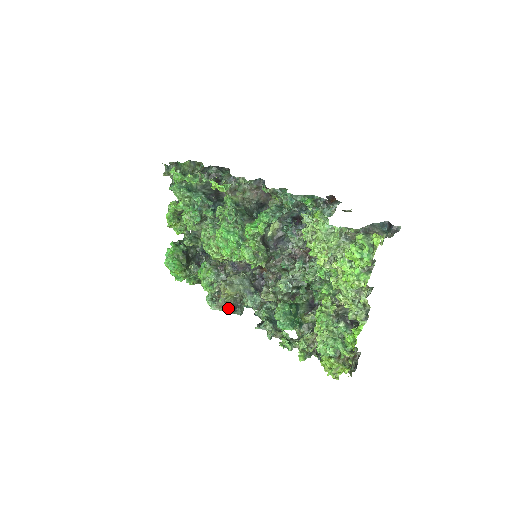
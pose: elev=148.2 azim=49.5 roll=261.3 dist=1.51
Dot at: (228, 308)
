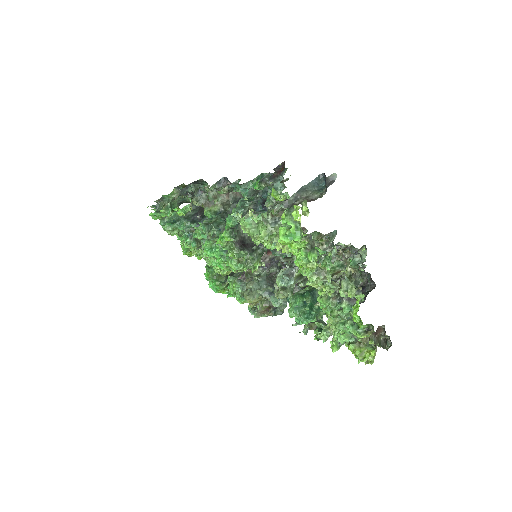
Dot at: (268, 312)
